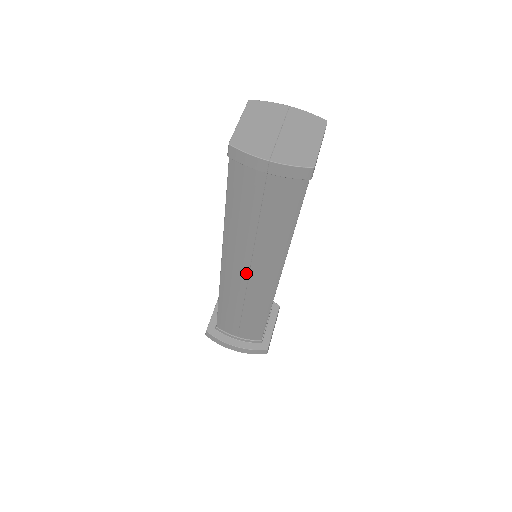
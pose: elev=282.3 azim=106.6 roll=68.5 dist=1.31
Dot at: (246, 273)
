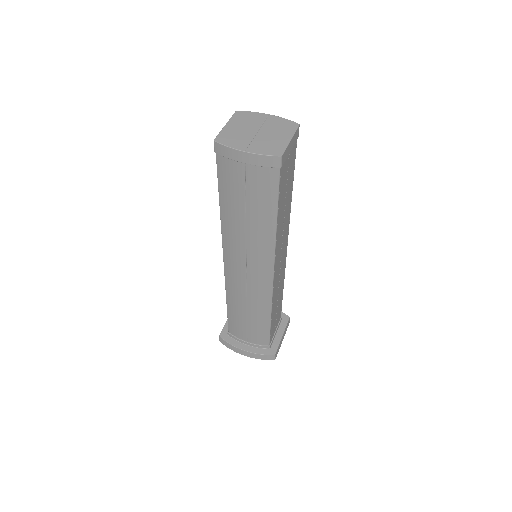
Dot at: (244, 267)
